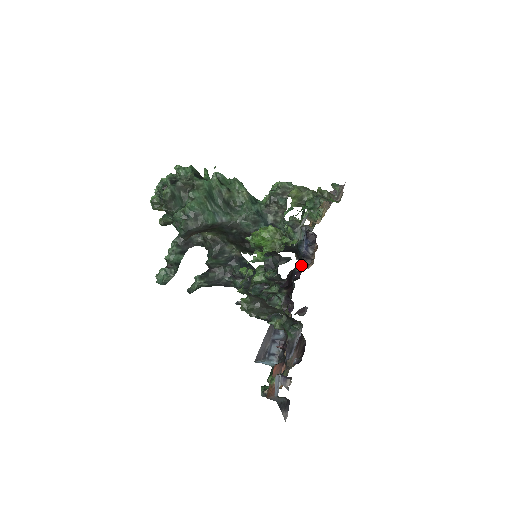
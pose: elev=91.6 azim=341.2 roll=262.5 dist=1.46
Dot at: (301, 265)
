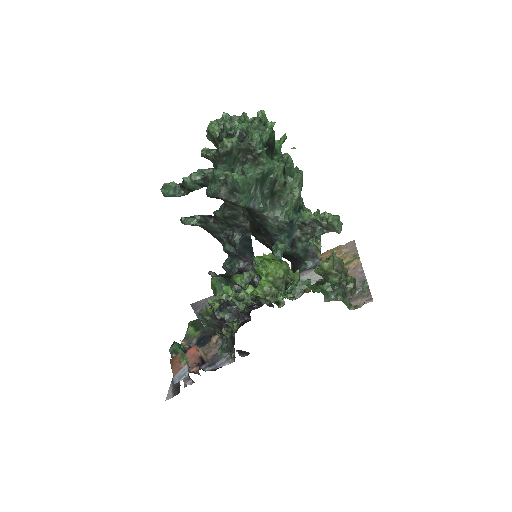
Dot at: occluded
